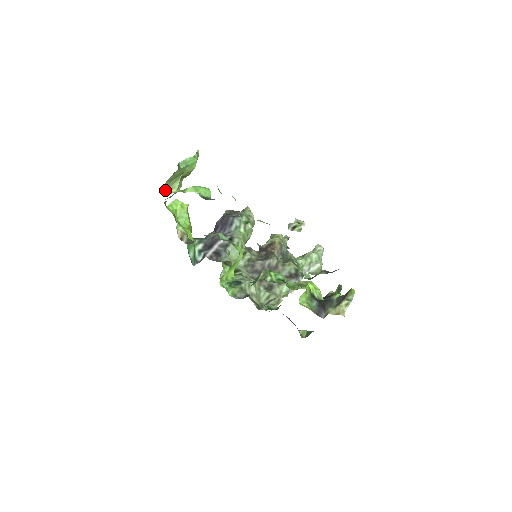
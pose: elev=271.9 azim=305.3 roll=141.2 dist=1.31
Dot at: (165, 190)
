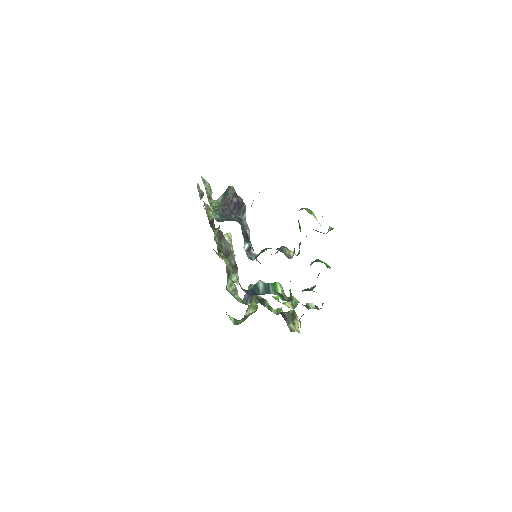
Dot at: occluded
